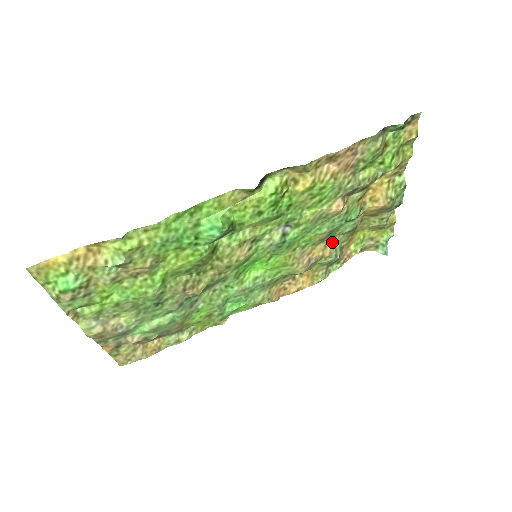
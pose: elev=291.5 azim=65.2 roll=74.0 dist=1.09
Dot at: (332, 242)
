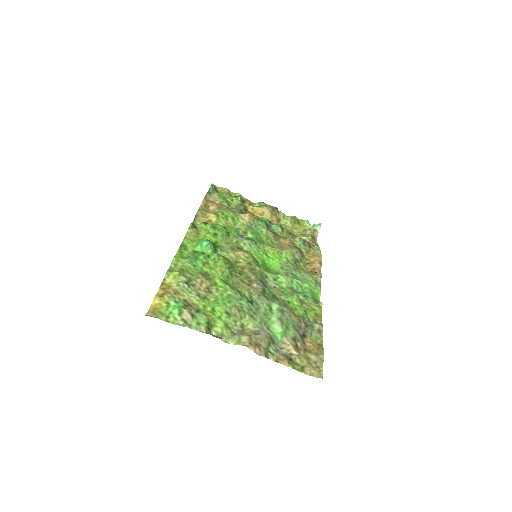
Dot at: occluded
